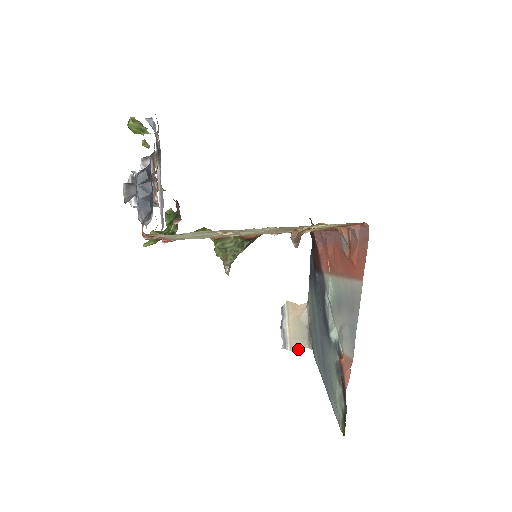
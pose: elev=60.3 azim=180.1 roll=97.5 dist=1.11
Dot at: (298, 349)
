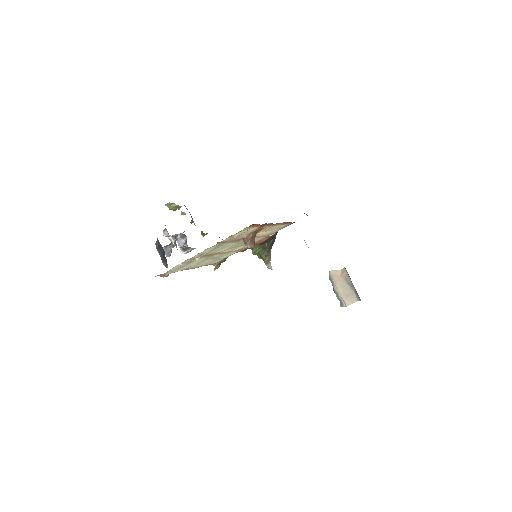
Dot at: occluded
